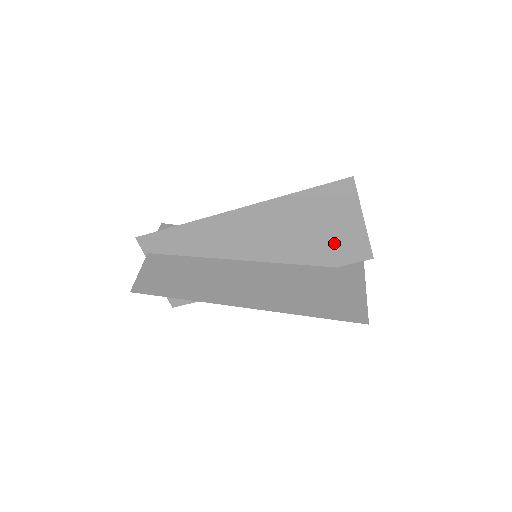
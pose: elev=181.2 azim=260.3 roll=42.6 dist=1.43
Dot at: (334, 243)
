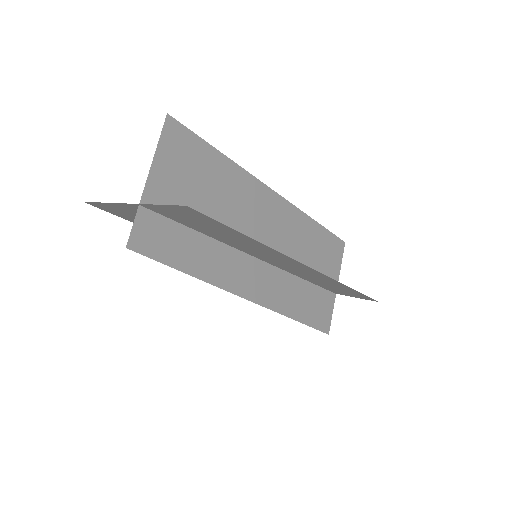
Dot at: (314, 294)
